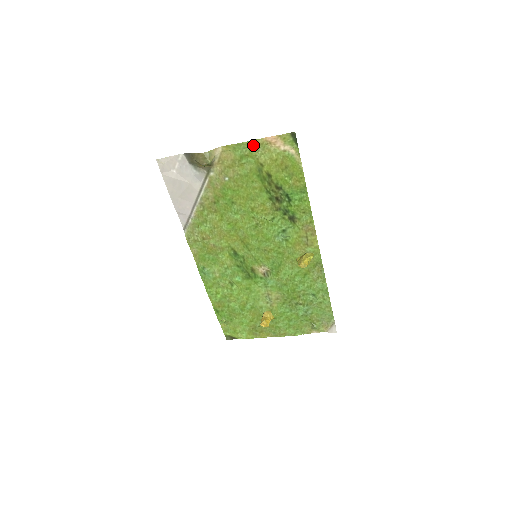
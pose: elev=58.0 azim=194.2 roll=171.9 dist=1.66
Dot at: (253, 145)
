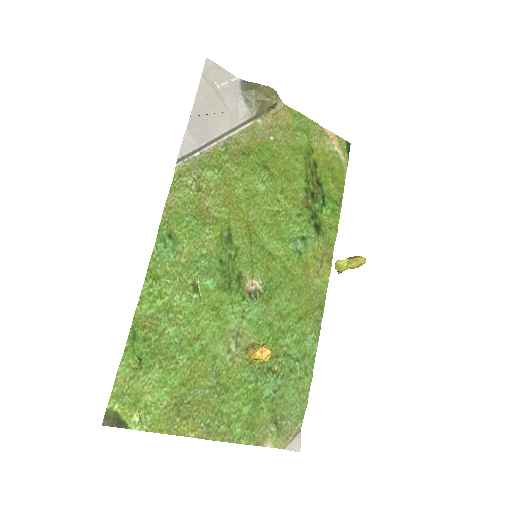
Dot at: (313, 126)
